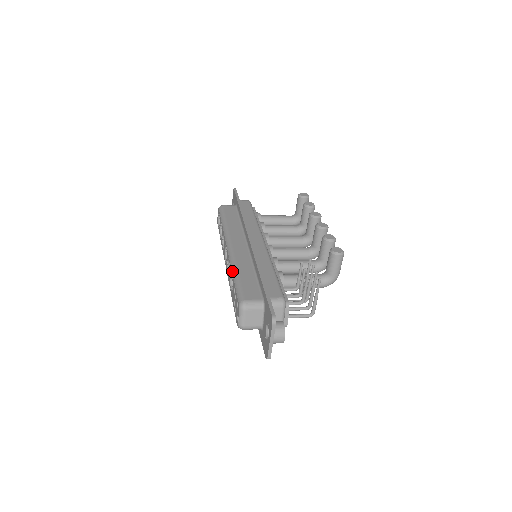
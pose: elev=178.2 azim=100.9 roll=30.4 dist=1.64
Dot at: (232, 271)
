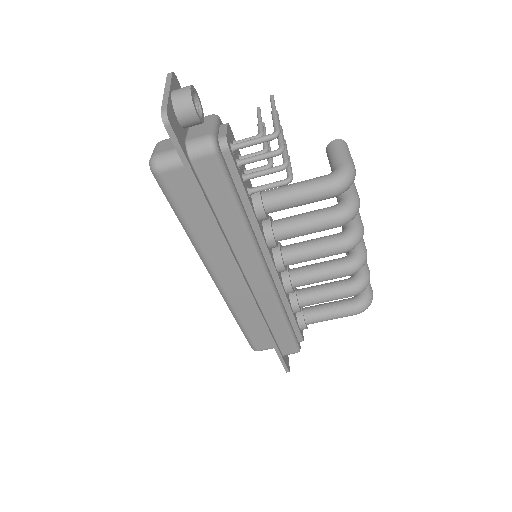
Dot at: occluded
